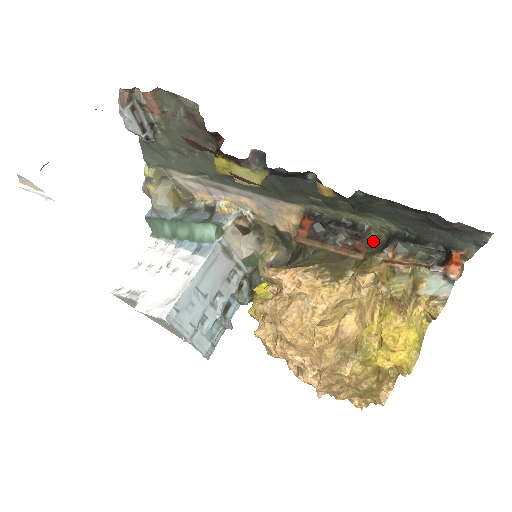
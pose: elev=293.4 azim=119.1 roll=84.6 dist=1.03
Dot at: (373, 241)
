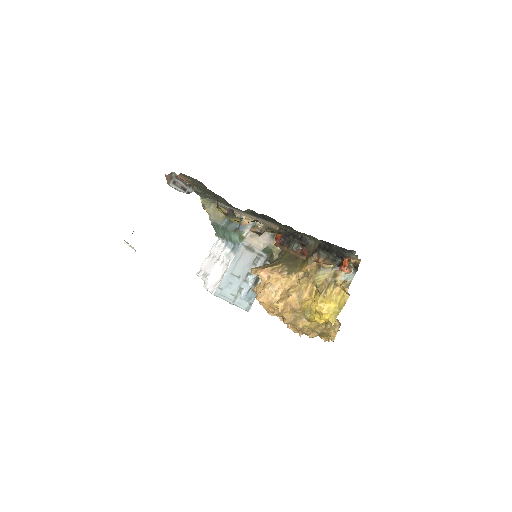
Dot at: (312, 247)
